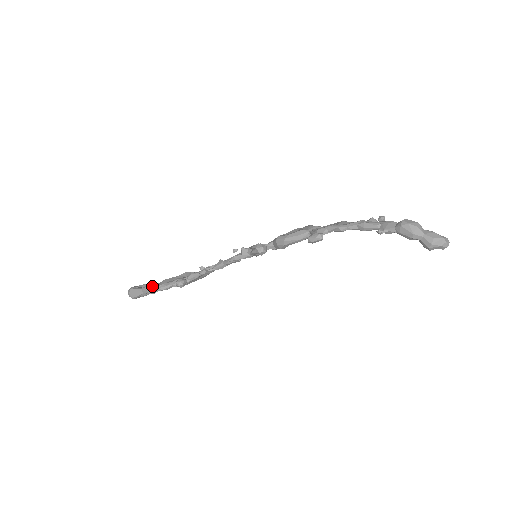
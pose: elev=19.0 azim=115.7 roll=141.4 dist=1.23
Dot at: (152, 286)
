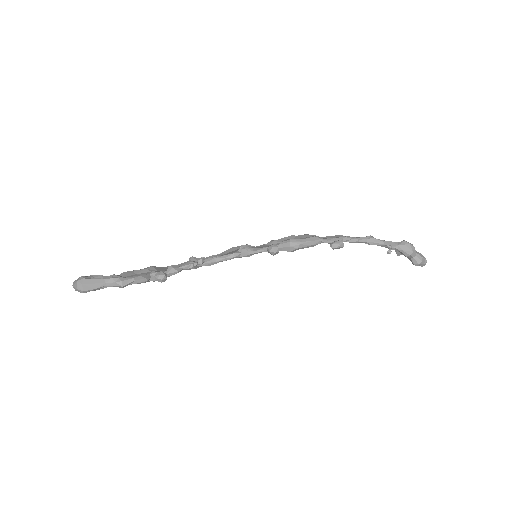
Dot at: occluded
